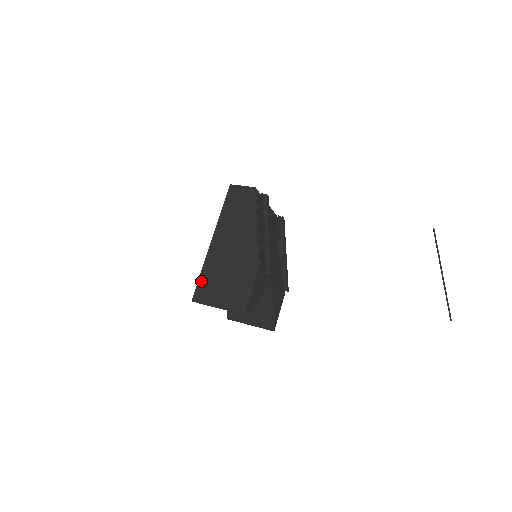
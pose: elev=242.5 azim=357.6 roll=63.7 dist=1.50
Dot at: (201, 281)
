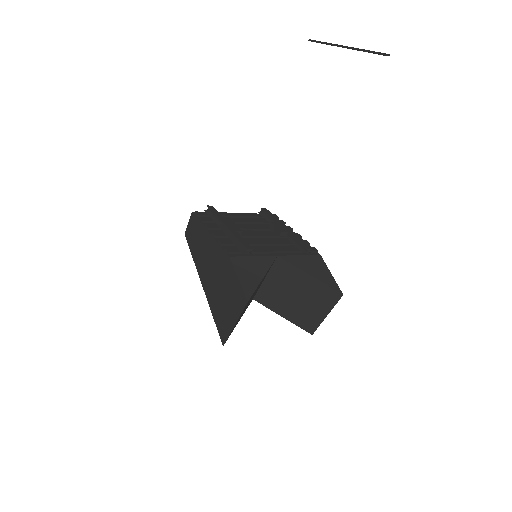
Dot at: (216, 322)
